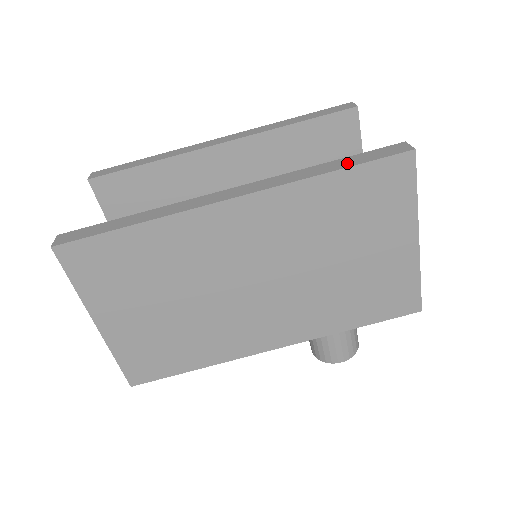
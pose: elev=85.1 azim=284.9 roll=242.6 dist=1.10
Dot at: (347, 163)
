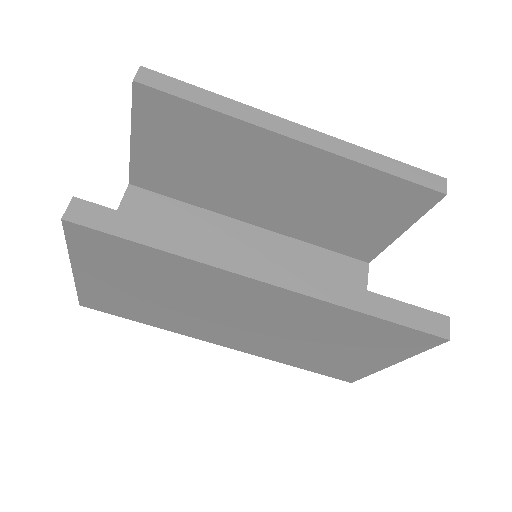
Dot at: (389, 312)
